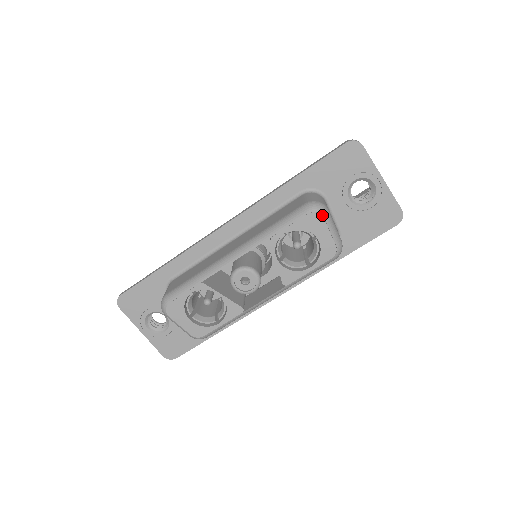
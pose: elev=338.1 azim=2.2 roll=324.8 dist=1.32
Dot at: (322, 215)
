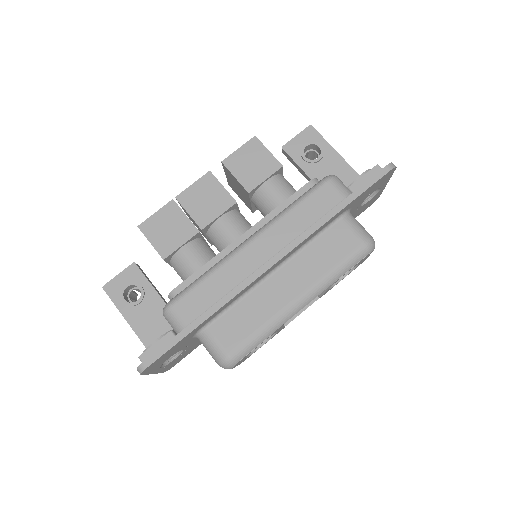
Dot at: occluded
